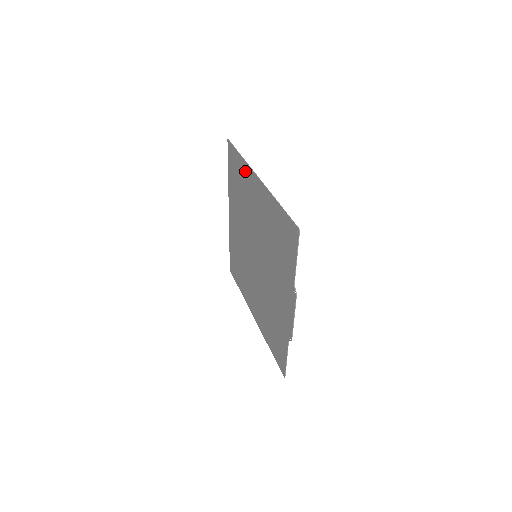
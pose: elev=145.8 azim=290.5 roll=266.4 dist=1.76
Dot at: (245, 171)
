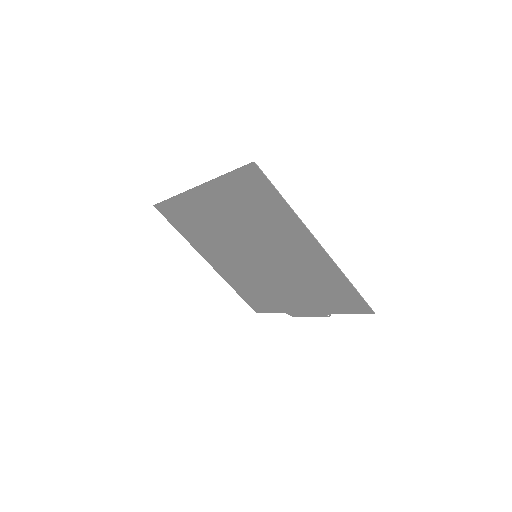
Dot at: (289, 219)
